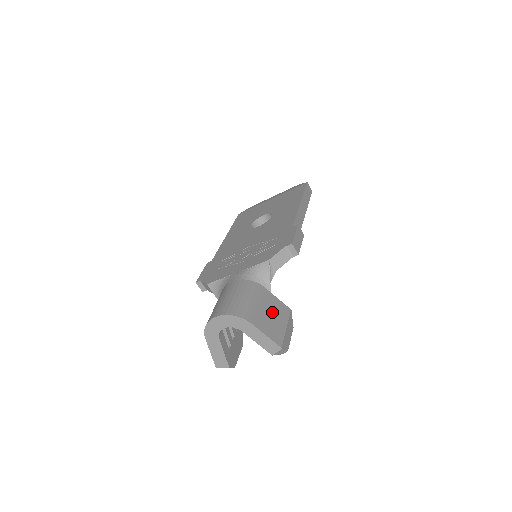
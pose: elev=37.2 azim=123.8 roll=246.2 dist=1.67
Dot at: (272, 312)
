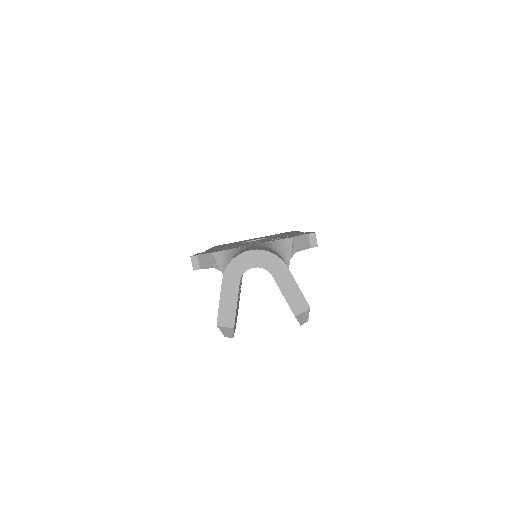
Dot at: occluded
